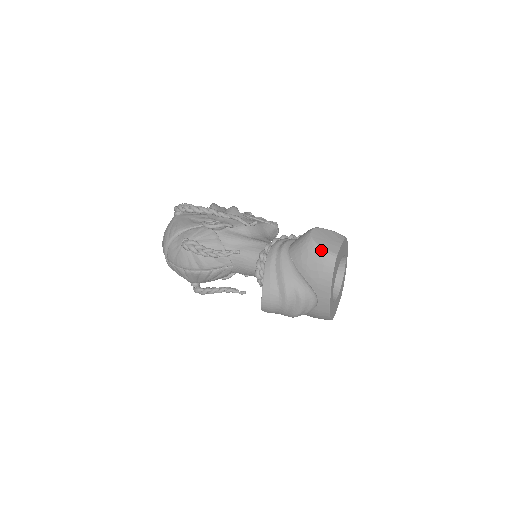
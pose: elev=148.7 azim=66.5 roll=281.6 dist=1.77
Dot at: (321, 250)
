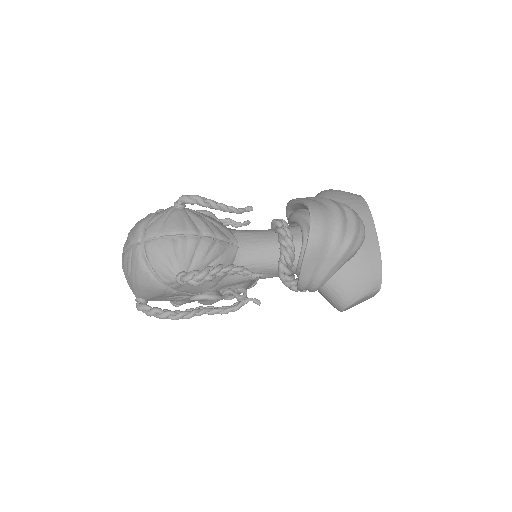
Dot at: (342, 191)
